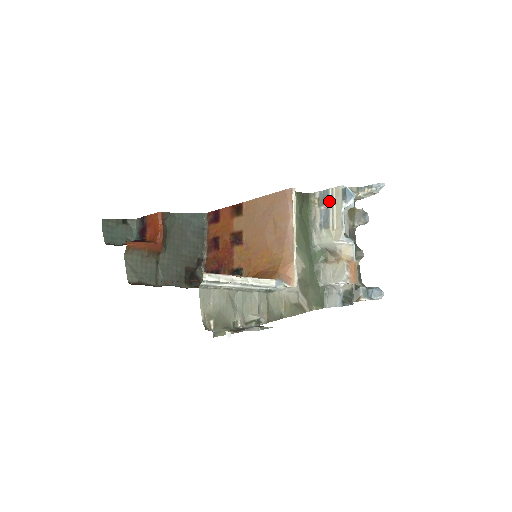
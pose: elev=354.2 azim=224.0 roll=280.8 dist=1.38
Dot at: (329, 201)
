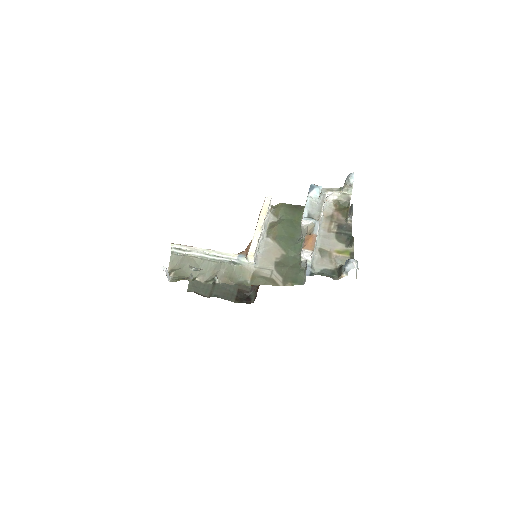
Dot at: occluded
